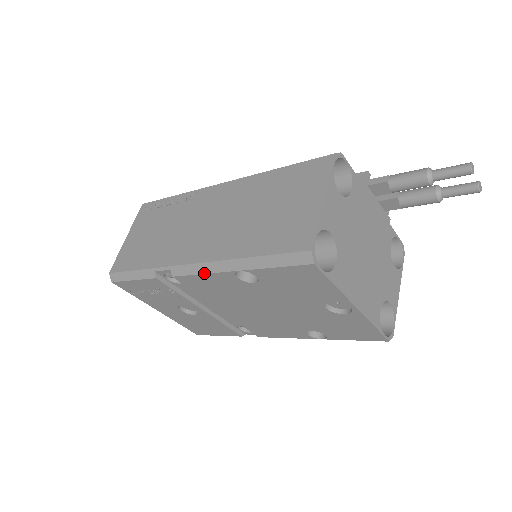
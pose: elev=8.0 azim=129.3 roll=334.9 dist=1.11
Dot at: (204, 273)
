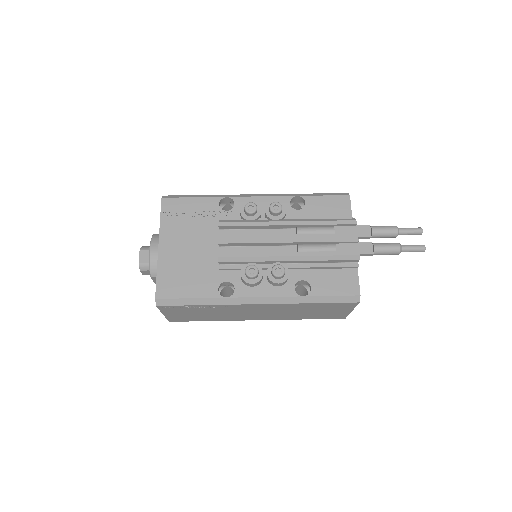
Dot at: occluded
